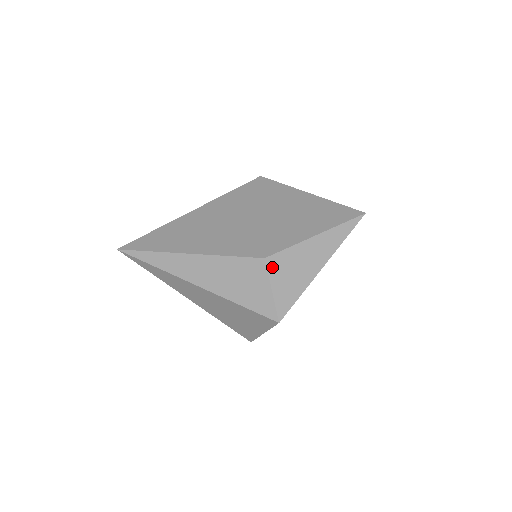
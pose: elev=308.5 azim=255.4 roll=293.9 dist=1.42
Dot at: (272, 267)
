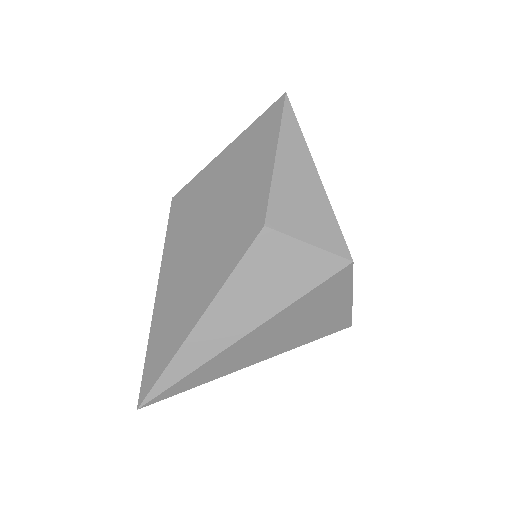
Dot at: (280, 225)
